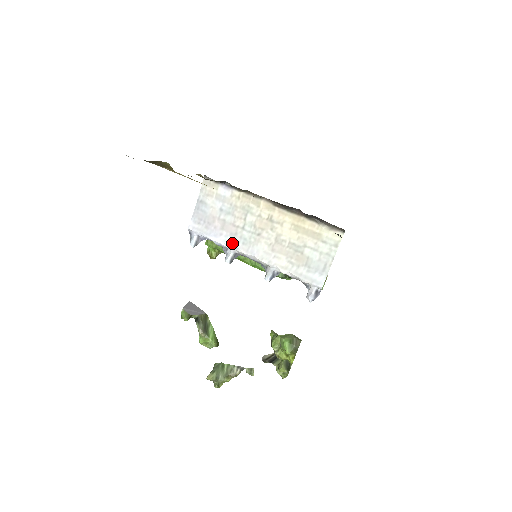
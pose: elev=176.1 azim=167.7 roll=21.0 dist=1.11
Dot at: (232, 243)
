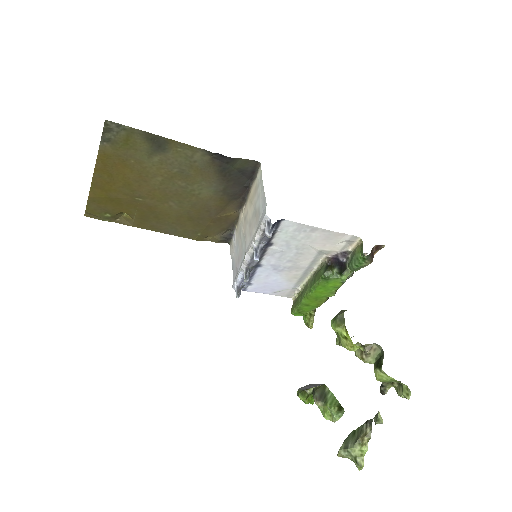
Dot at: (242, 263)
